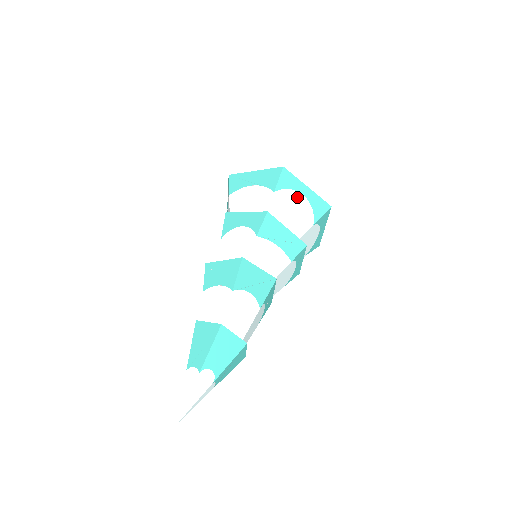
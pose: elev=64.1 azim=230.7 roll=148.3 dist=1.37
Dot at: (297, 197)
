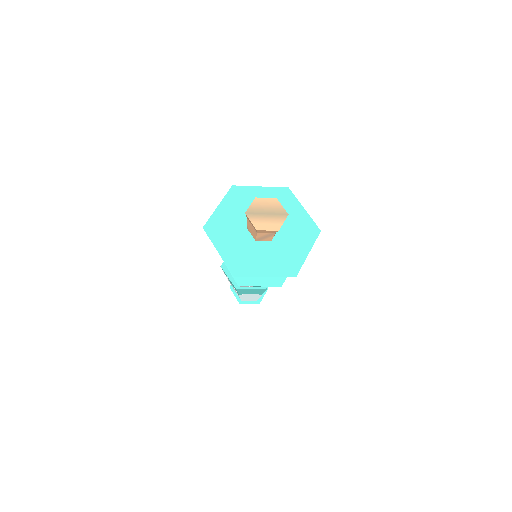
Dot at: occluded
